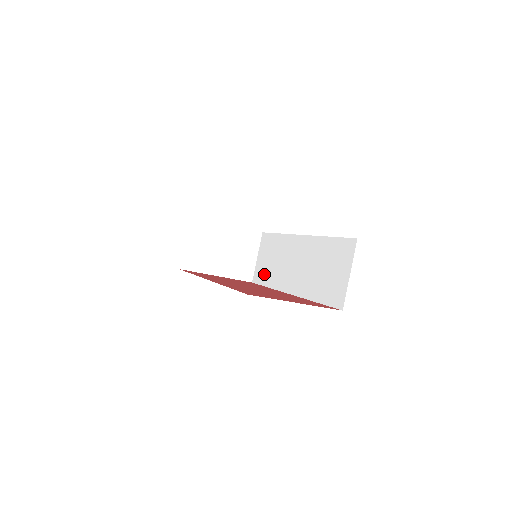
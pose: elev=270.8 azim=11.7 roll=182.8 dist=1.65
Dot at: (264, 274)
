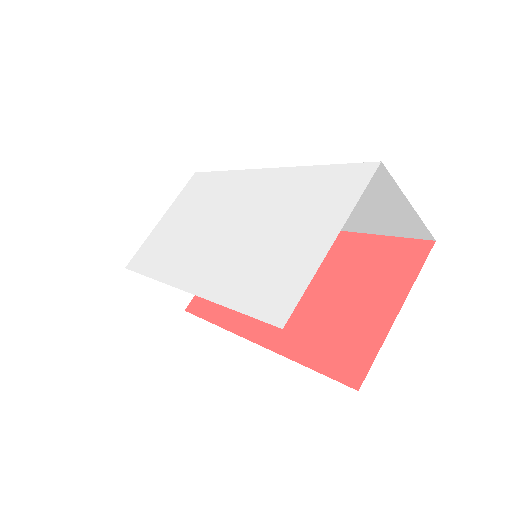
Dot at: occluded
